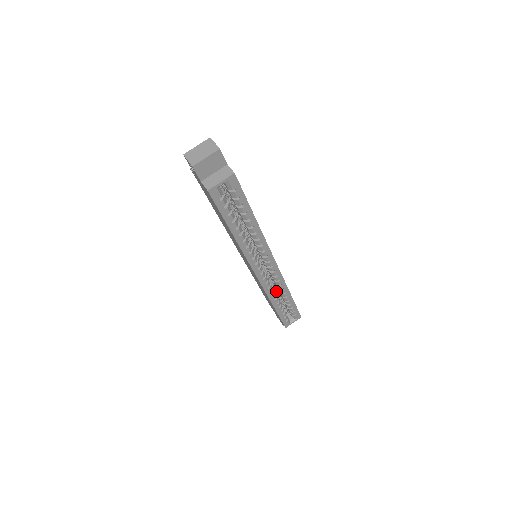
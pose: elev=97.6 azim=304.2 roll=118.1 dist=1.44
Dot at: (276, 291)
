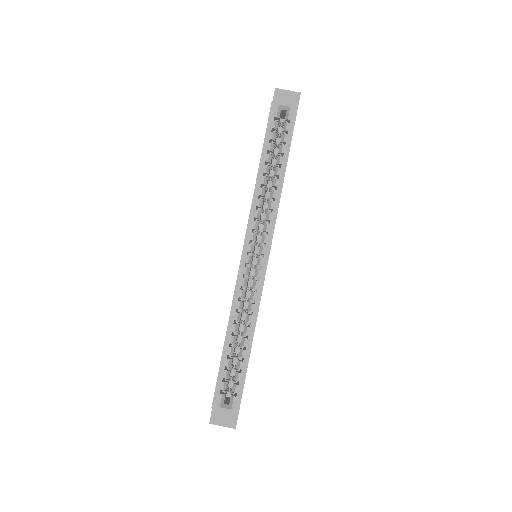
Dot at: occluded
